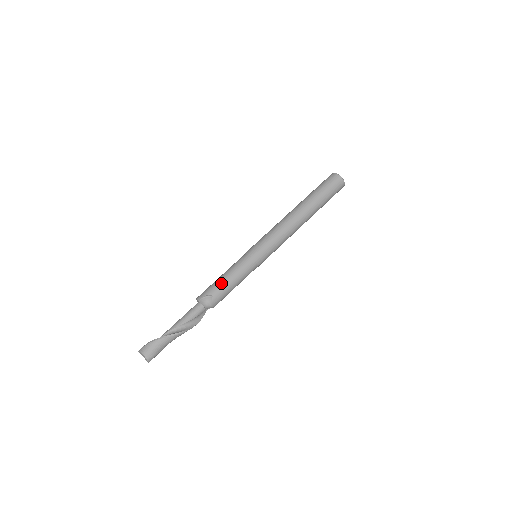
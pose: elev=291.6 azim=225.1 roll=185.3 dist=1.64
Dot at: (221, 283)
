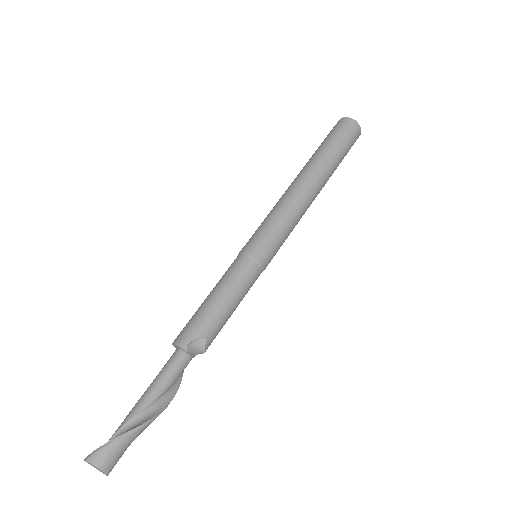
Dot at: (217, 313)
